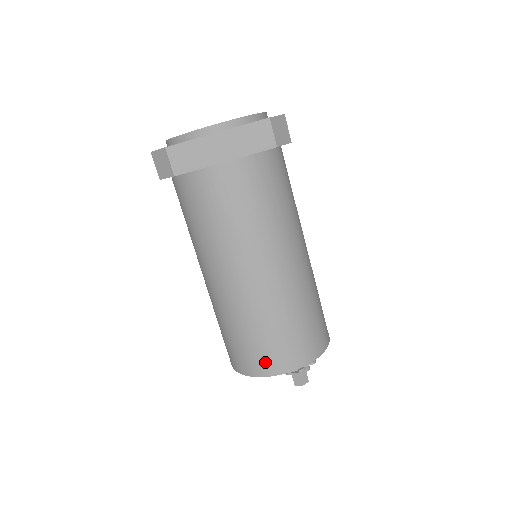
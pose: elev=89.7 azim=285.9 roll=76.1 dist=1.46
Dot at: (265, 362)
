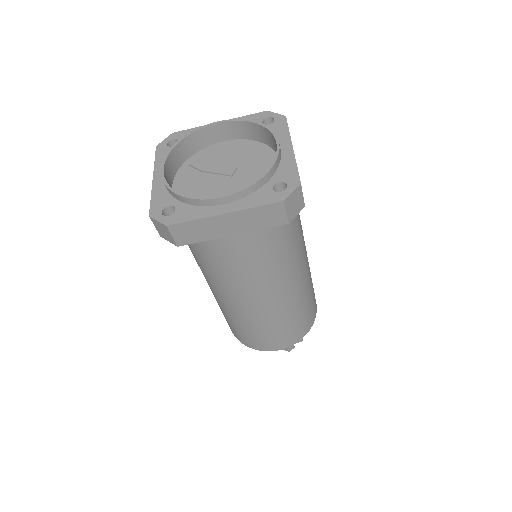
Dot at: (259, 344)
